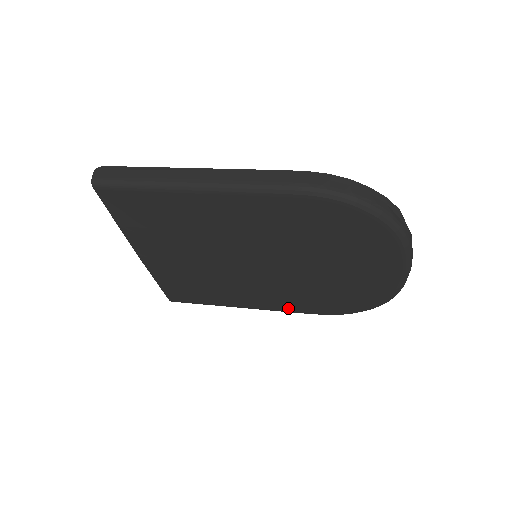
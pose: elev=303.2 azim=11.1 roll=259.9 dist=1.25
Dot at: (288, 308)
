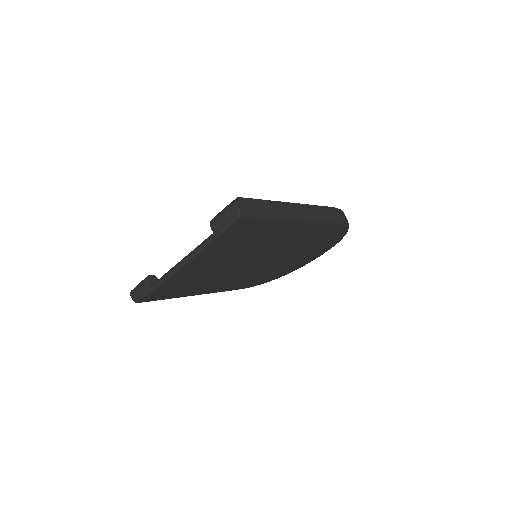
Dot at: (229, 289)
